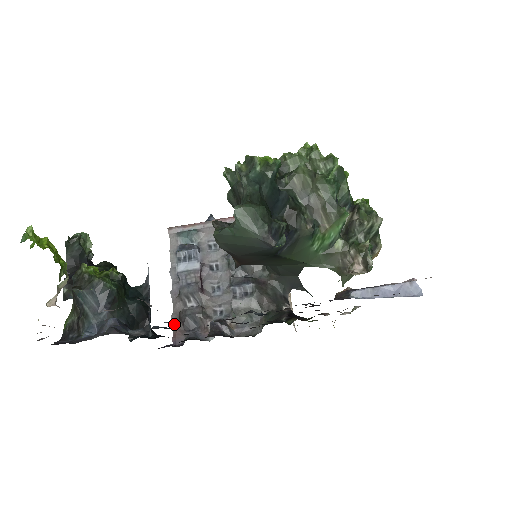
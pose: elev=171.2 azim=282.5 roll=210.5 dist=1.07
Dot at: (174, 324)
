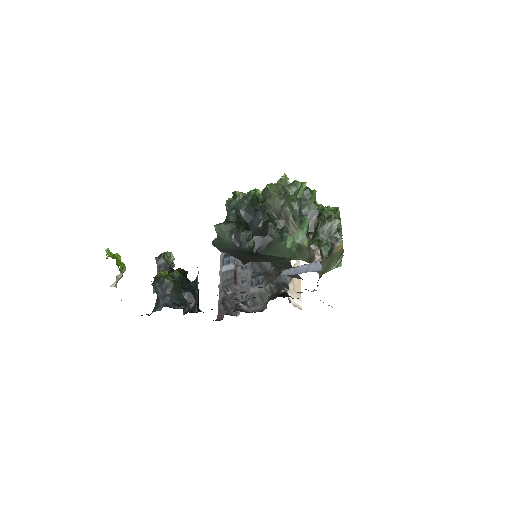
Dot at: (219, 306)
